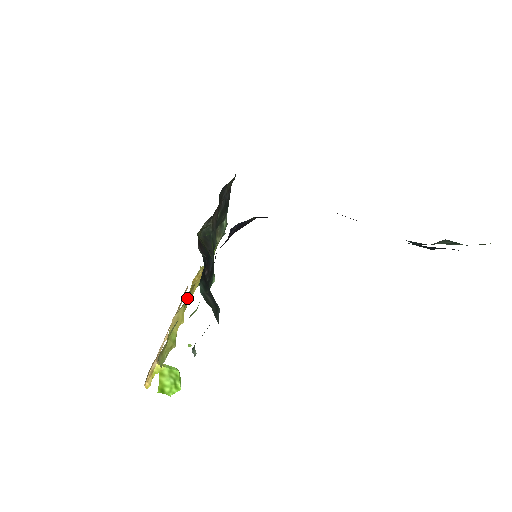
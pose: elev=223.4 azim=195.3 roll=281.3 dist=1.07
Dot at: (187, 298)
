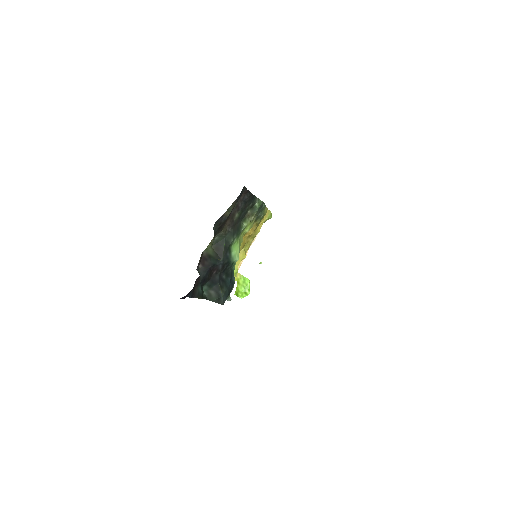
Dot at: (247, 242)
